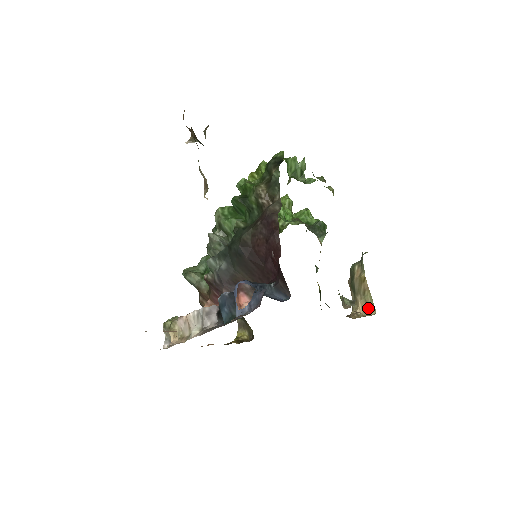
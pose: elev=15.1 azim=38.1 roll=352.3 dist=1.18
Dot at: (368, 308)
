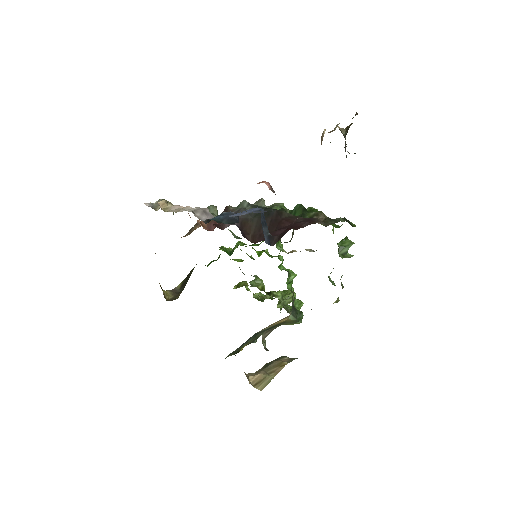
Dot at: (260, 383)
